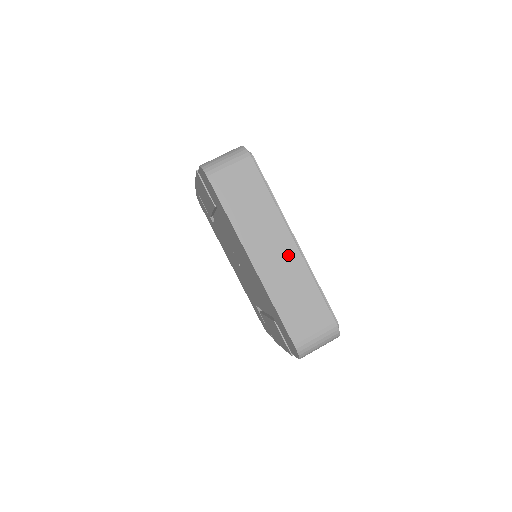
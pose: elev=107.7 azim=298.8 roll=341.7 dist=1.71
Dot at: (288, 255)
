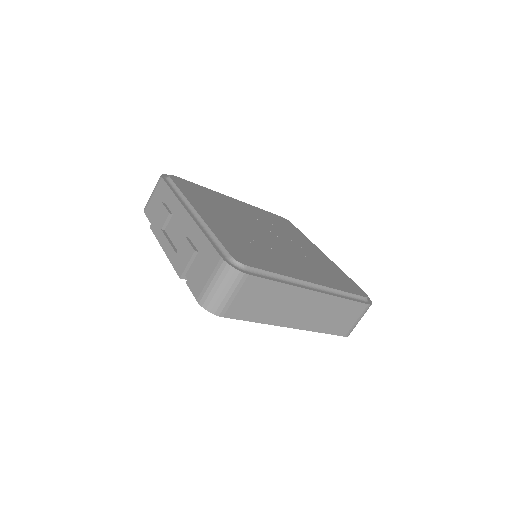
Dot at: (316, 302)
